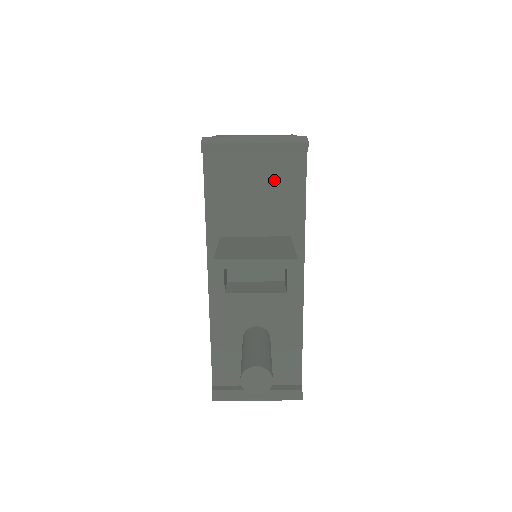
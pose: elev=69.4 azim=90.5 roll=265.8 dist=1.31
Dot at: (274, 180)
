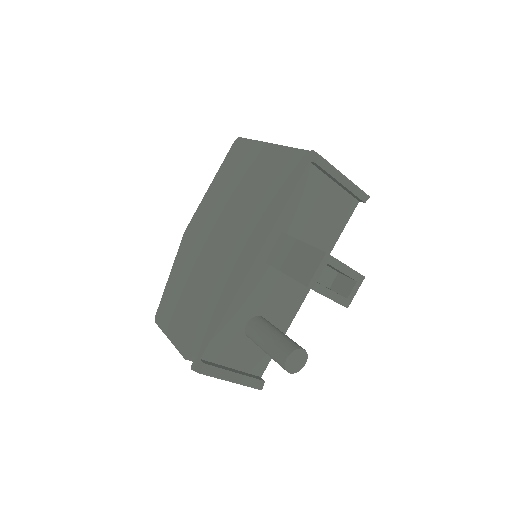
Dot at: (334, 209)
